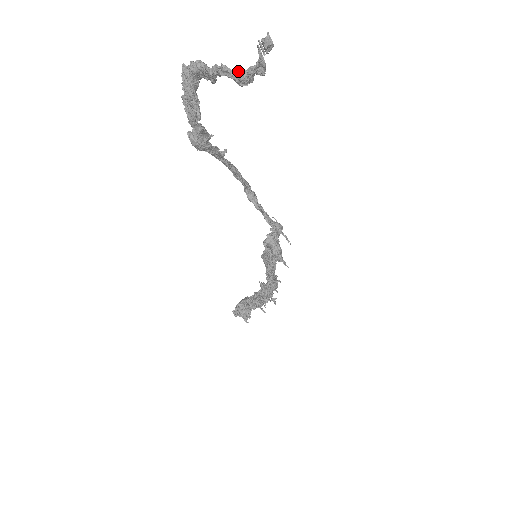
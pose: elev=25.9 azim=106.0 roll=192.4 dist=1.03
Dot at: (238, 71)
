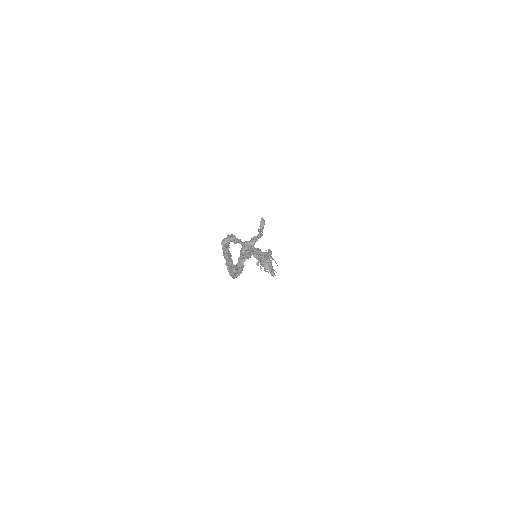
Dot at: (250, 243)
